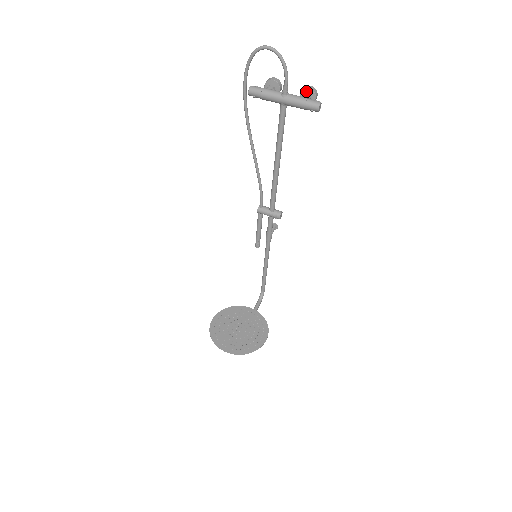
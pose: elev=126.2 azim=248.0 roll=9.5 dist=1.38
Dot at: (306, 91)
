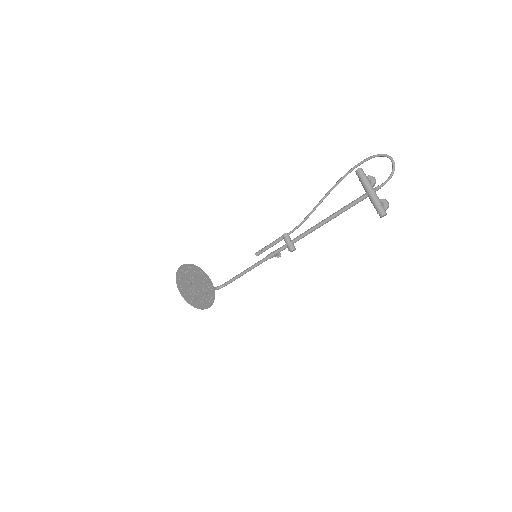
Dot at: (384, 202)
